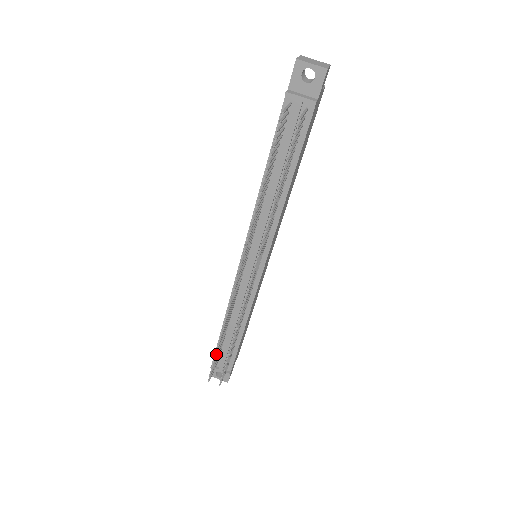
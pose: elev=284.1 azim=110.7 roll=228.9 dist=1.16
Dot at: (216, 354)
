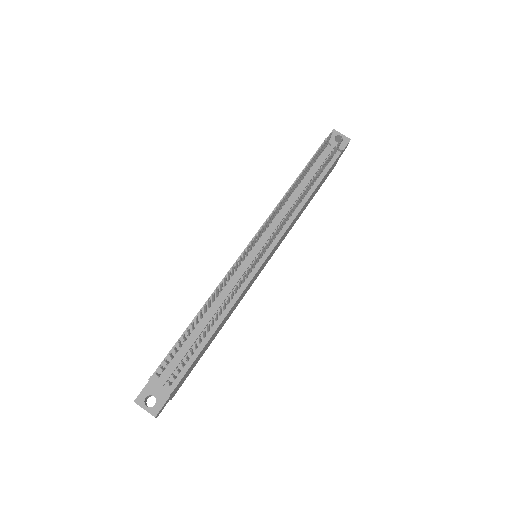
Dot at: (188, 328)
